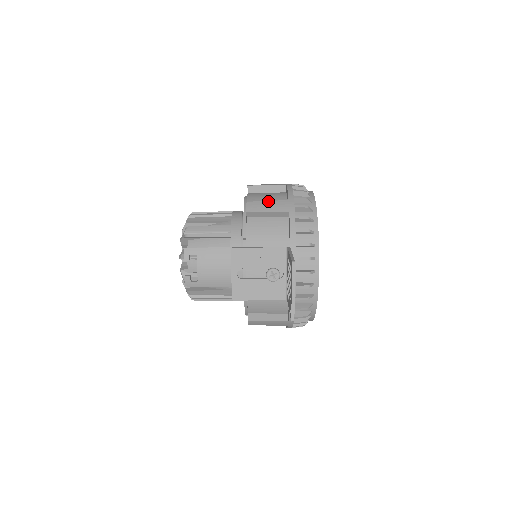
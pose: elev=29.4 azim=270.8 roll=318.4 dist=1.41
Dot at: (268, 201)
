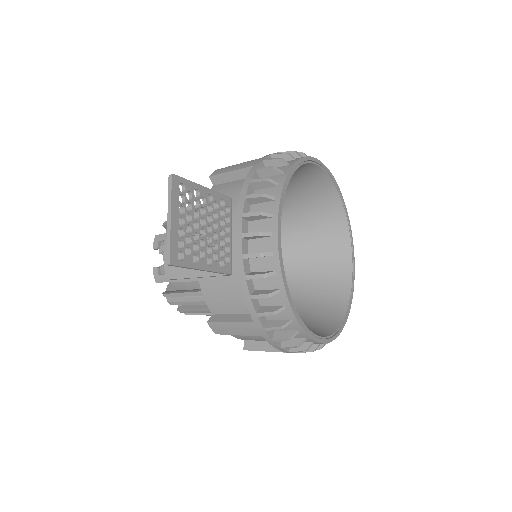
Dot at: occluded
